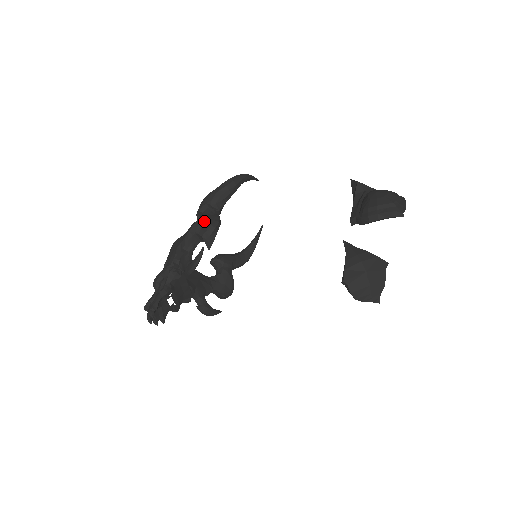
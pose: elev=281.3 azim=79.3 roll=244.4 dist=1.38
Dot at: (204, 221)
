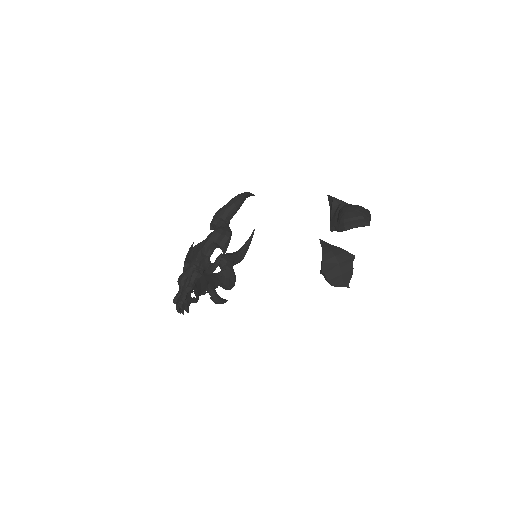
Dot at: (219, 232)
